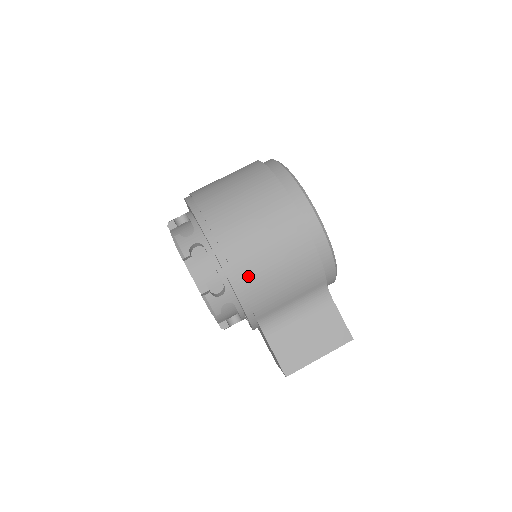
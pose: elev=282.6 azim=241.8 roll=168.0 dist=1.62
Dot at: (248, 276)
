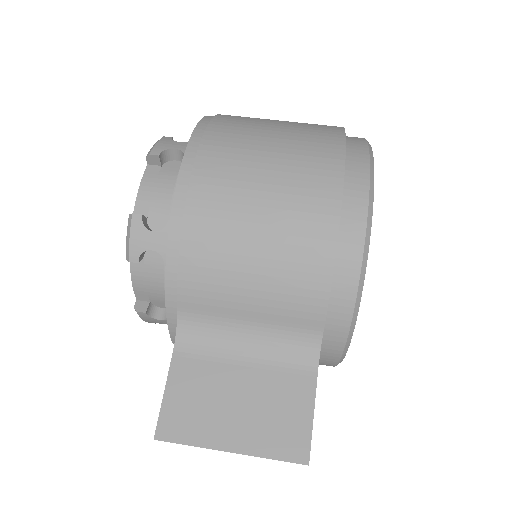
Dot at: (204, 213)
